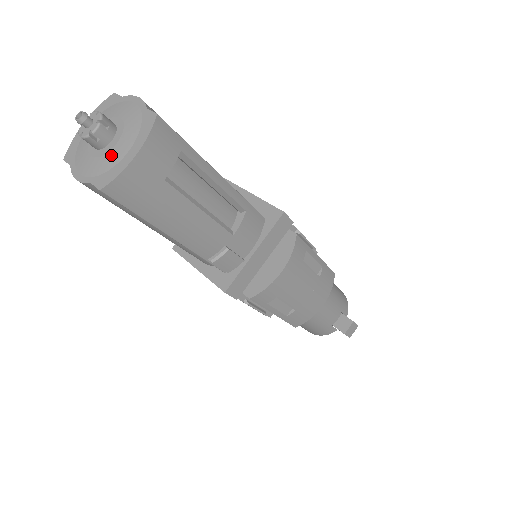
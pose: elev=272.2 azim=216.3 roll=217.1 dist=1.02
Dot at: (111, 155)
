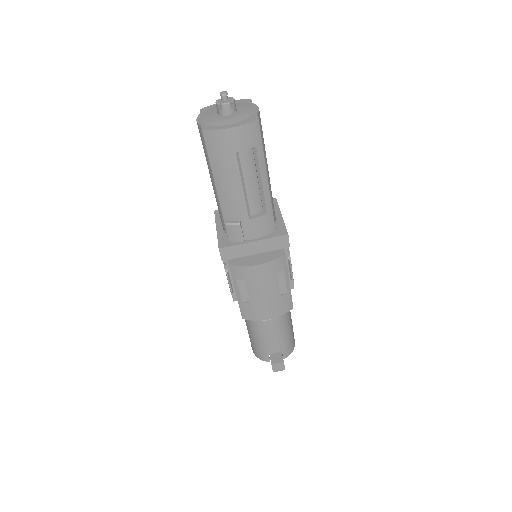
Dot at: (222, 121)
